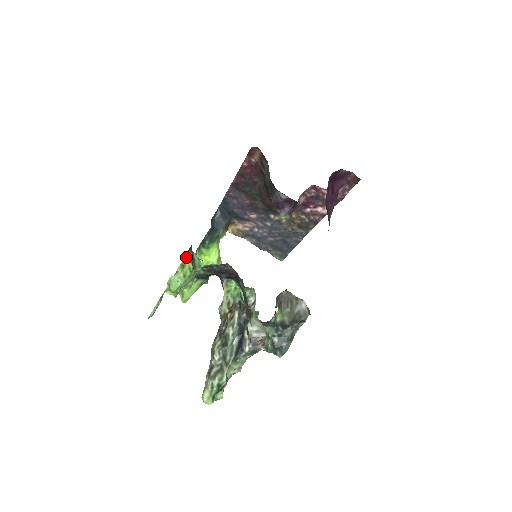
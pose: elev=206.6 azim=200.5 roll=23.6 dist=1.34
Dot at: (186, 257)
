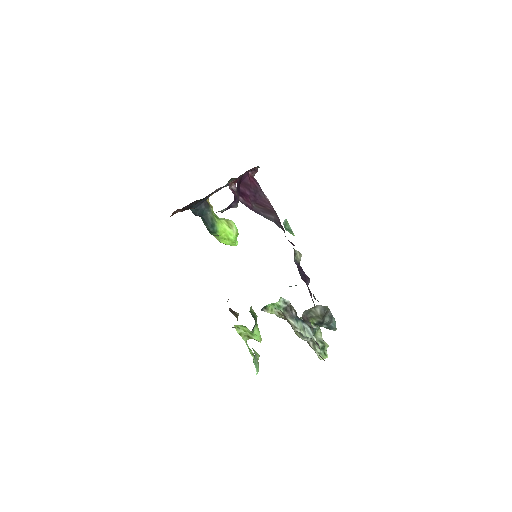
Dot at: (234, 326)
